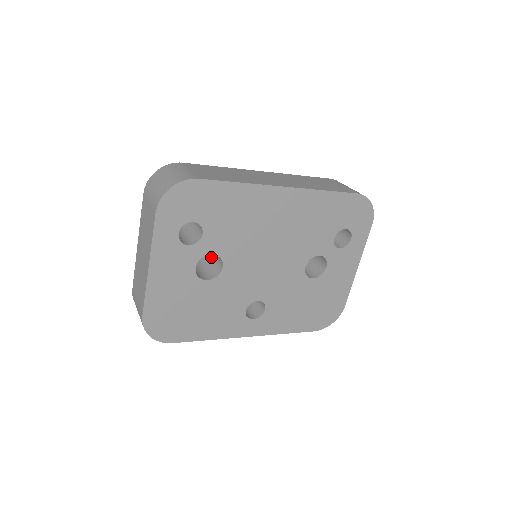
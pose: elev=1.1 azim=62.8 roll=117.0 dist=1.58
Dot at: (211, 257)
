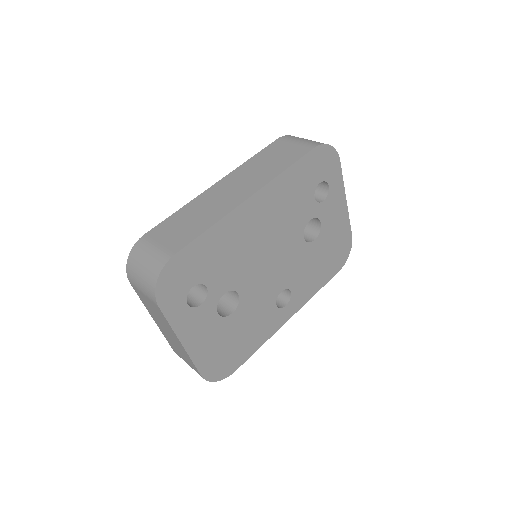
Dot at: occluded
